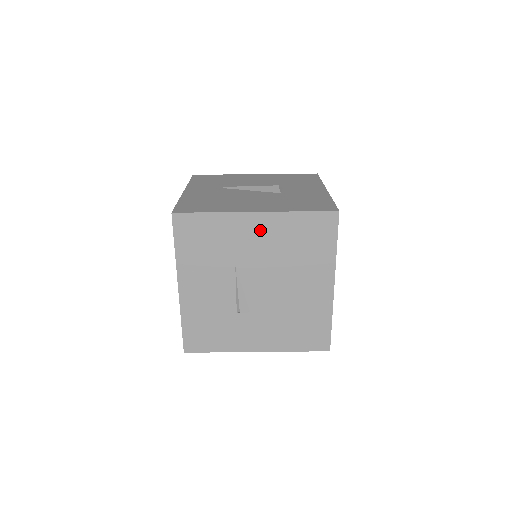
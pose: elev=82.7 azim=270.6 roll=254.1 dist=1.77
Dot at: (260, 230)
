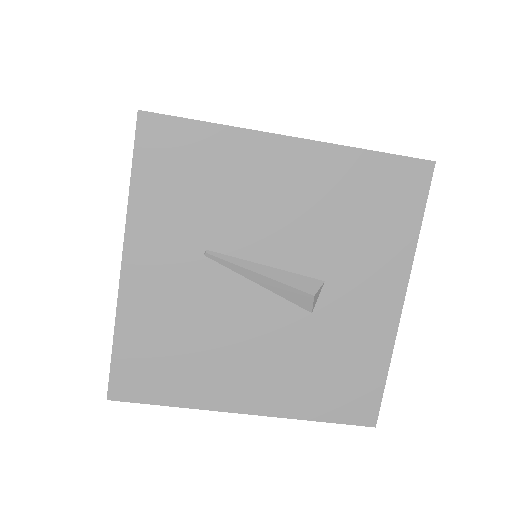
Dot at: occluded
